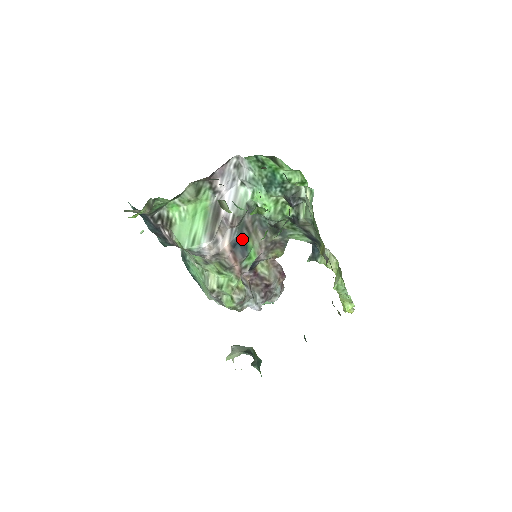
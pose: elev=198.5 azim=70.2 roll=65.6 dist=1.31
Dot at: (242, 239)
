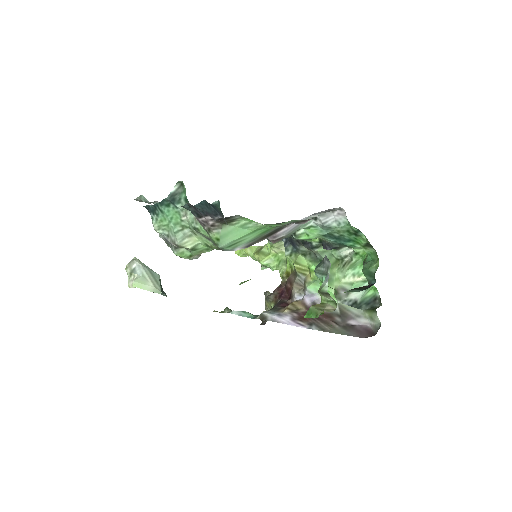
Dot at: occluded
